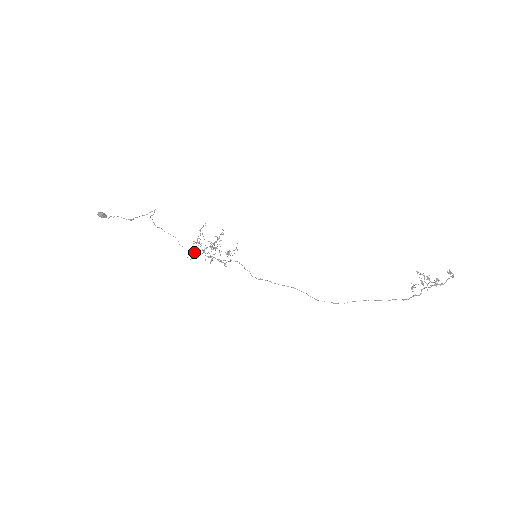
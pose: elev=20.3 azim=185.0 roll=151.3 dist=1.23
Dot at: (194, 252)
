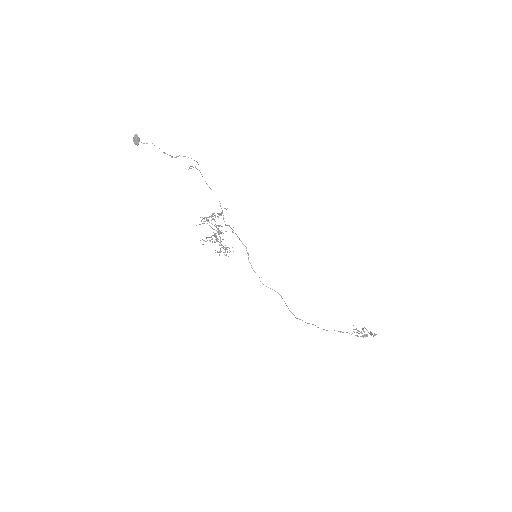
Dot at: occluded
